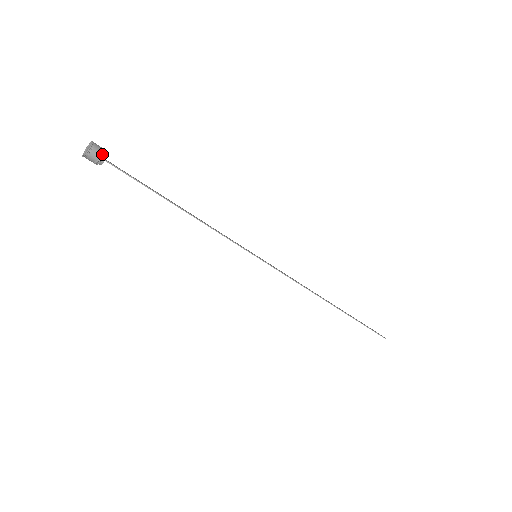
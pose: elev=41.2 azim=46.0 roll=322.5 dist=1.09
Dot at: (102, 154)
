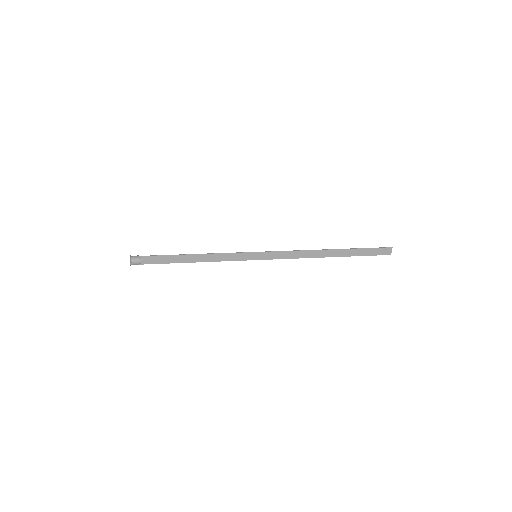
Dot at: occluded
